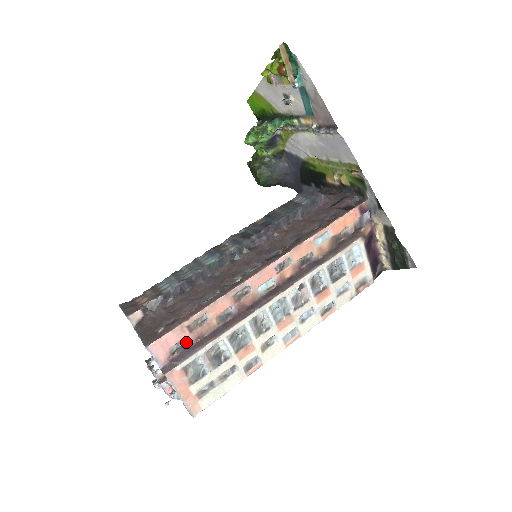
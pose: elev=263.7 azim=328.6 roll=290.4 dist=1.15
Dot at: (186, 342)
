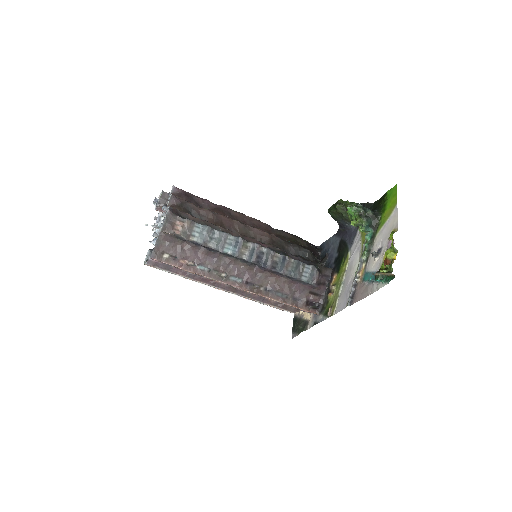
Dot at: occluded
